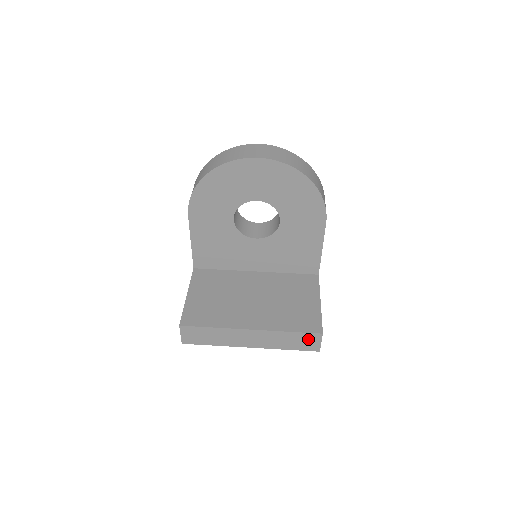
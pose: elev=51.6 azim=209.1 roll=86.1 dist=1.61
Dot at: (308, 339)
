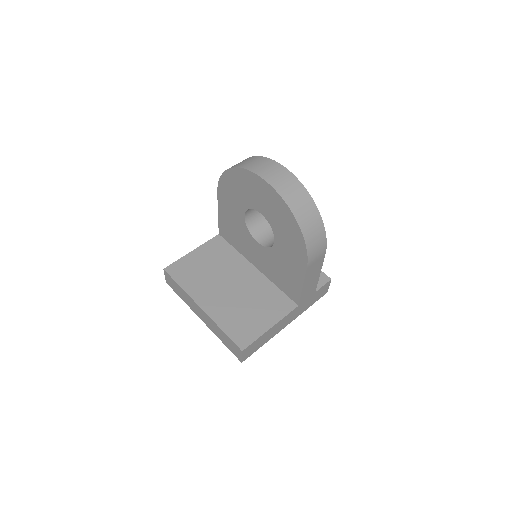
Dot at: (234, 346)
